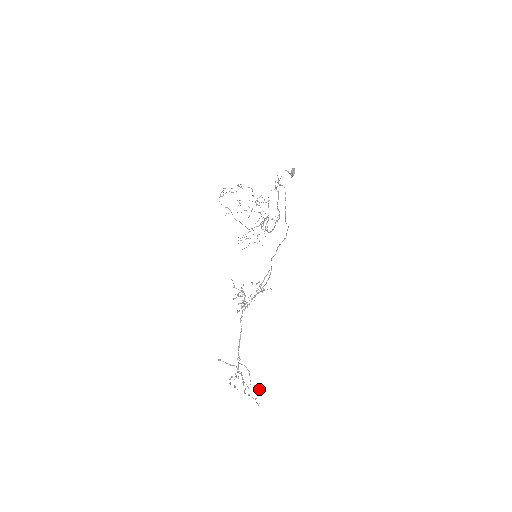
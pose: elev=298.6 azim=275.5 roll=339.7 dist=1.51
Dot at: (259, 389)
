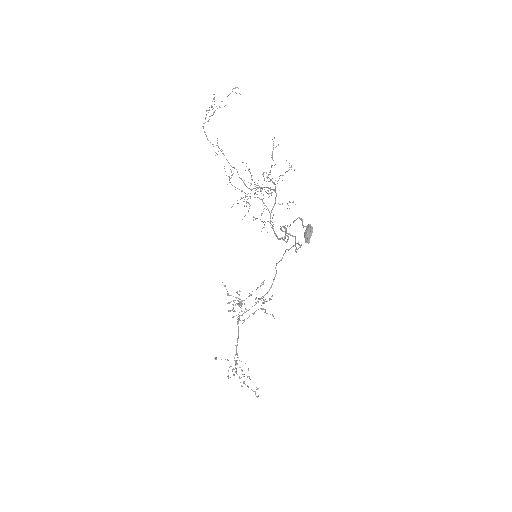
Dot at: (258, 388)
